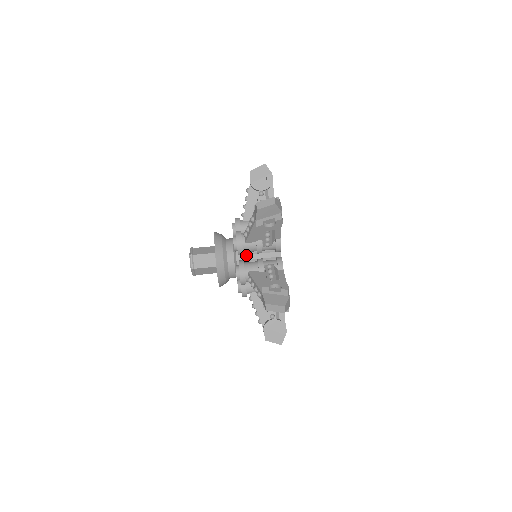
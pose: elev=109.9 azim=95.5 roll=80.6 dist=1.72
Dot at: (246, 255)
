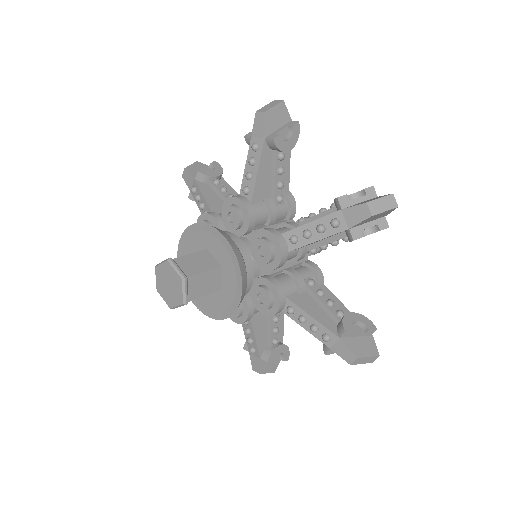
Dot at: occluded
